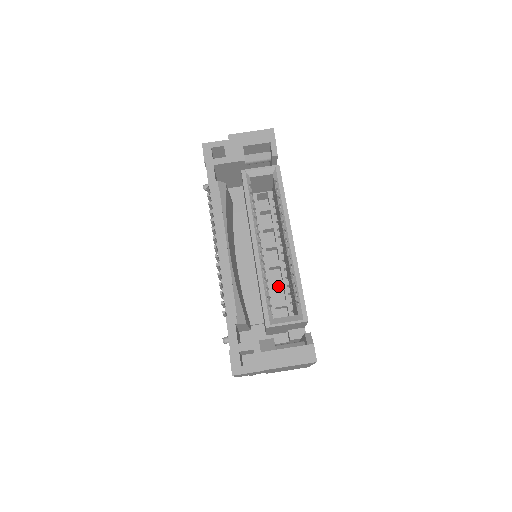
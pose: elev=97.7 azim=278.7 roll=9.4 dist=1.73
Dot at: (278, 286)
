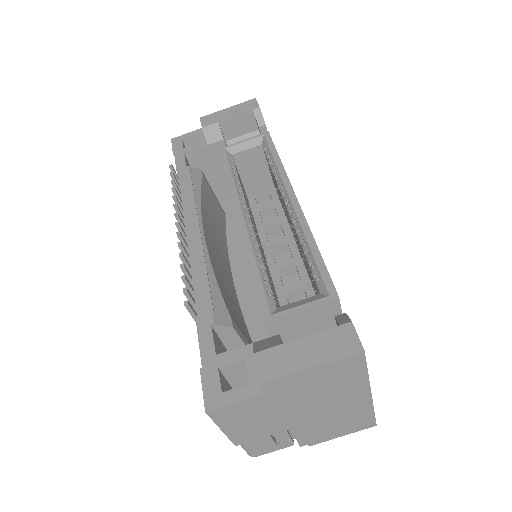
Dot at: (294, 289)
